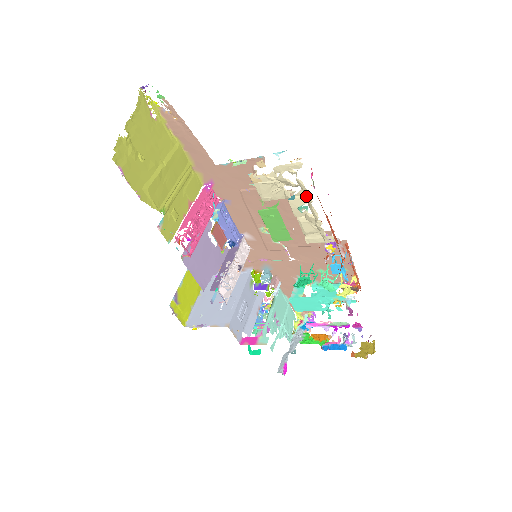
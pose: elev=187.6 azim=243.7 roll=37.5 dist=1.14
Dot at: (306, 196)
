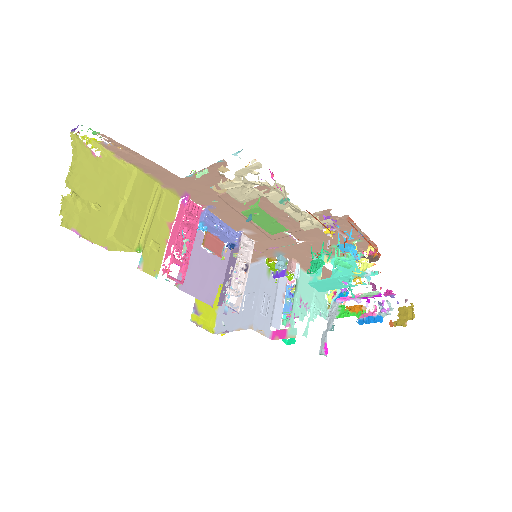
Dot at: (282, 189)
